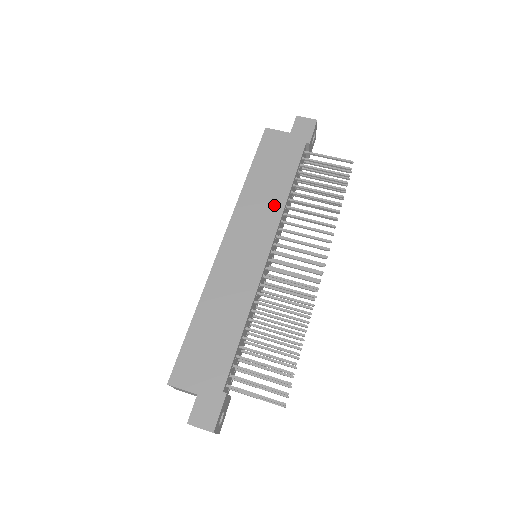
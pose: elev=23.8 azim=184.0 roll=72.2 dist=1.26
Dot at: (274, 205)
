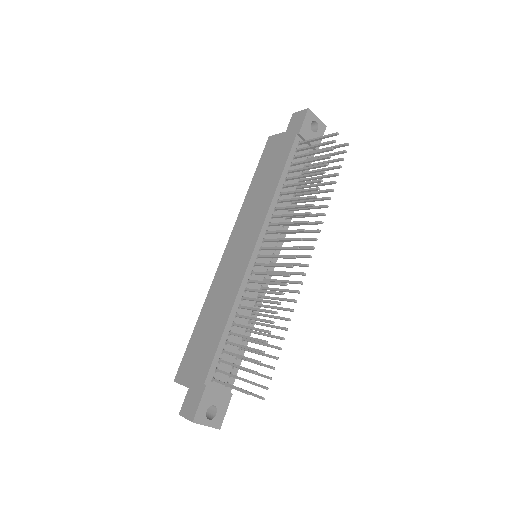
Dot at: (264, 203)
